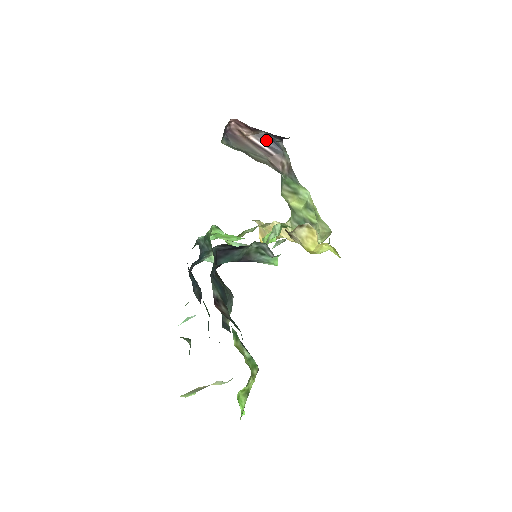
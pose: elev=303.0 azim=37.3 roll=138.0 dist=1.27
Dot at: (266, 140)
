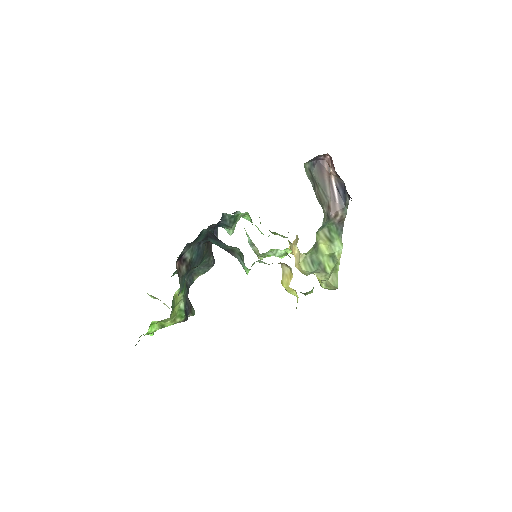
Dot at: (341, 188)
